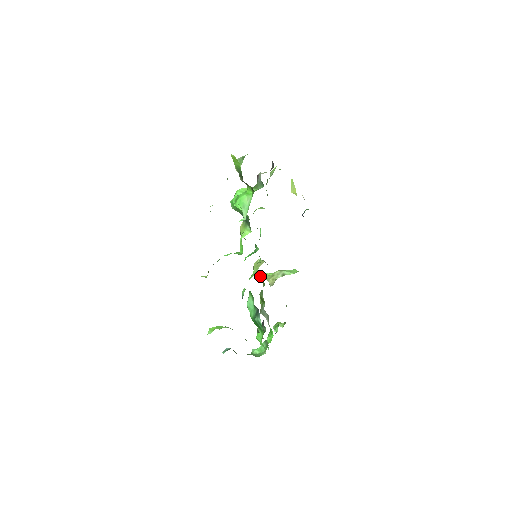
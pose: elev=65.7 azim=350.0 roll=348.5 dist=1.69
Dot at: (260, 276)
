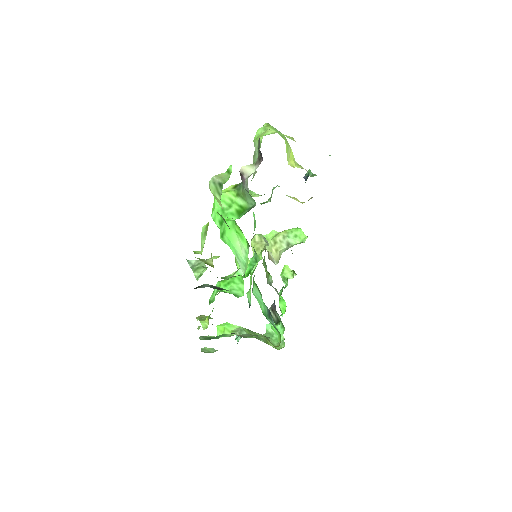
Dot at: occluded
